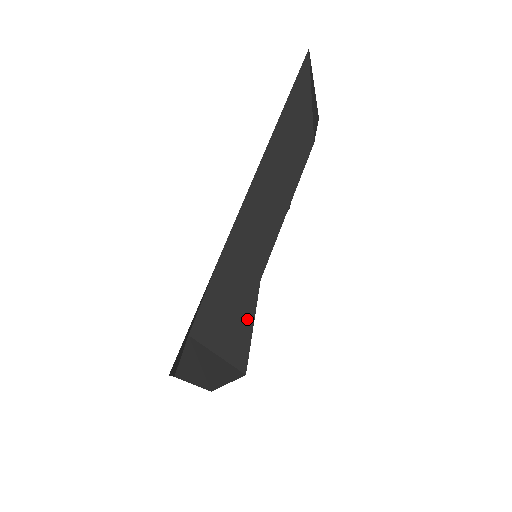
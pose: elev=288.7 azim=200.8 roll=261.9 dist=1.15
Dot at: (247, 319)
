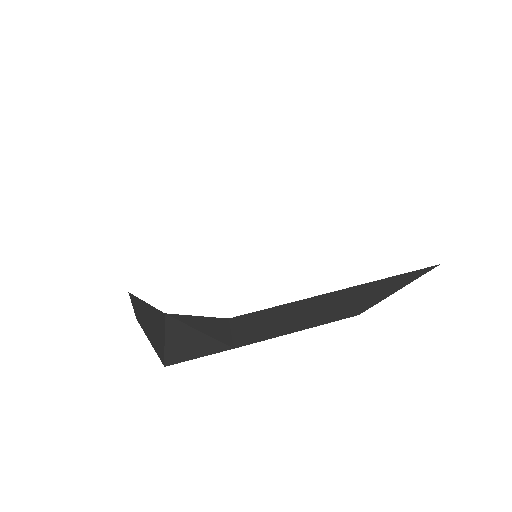
Dot at: (202, 351)
